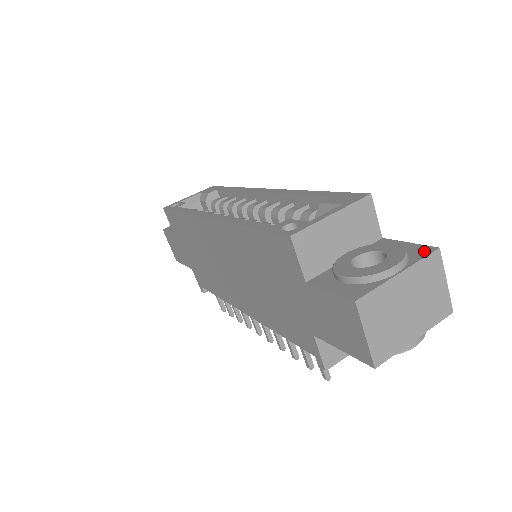
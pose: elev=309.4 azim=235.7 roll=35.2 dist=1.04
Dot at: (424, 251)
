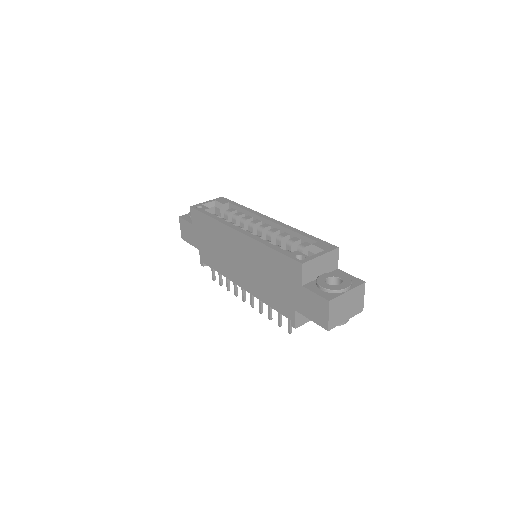
Dot at: (359, 282)
